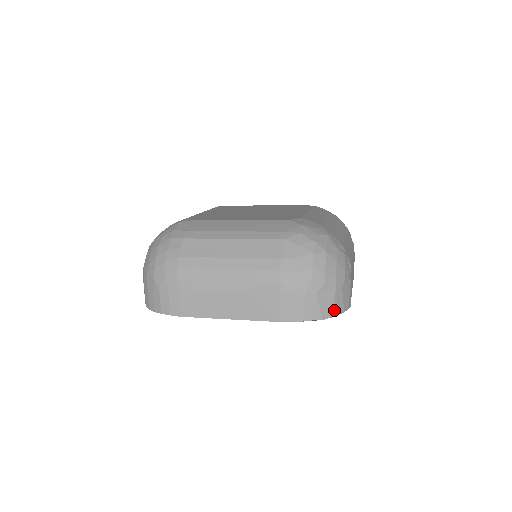
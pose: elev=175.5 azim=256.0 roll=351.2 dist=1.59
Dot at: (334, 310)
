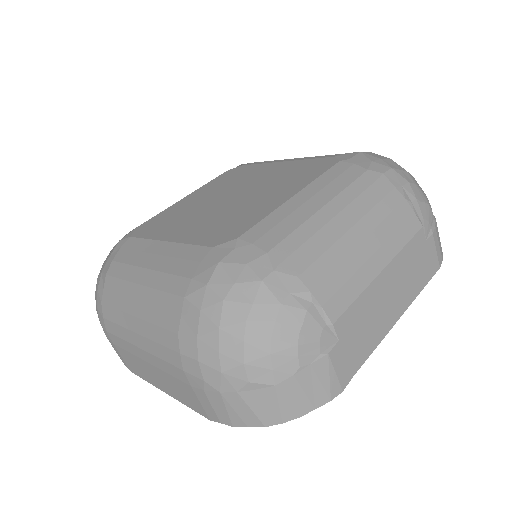
Dot at: (286, 412)
